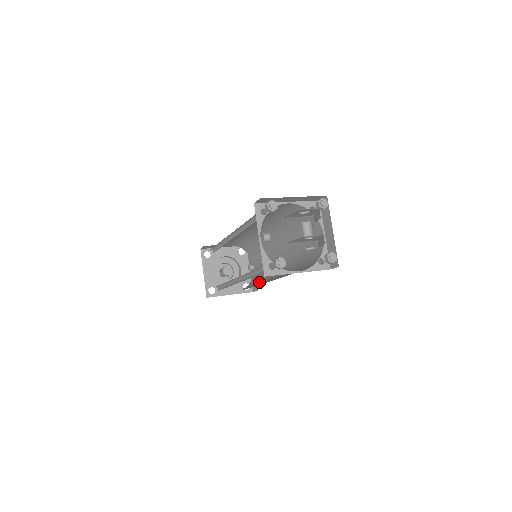
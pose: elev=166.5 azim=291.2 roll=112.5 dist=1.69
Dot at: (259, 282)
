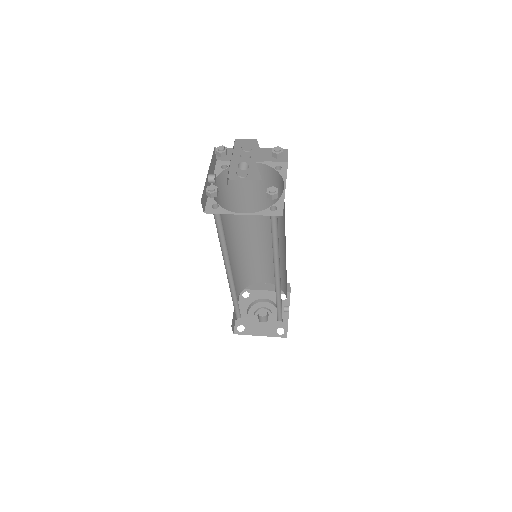
Dot at: occluded
